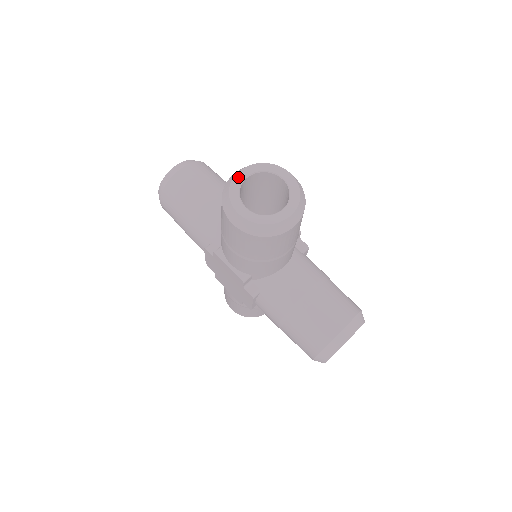
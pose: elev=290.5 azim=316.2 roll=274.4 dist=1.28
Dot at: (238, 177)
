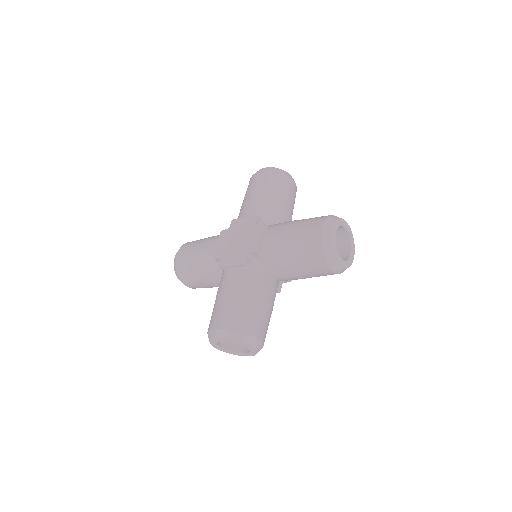
Dot at: (345, 222)
